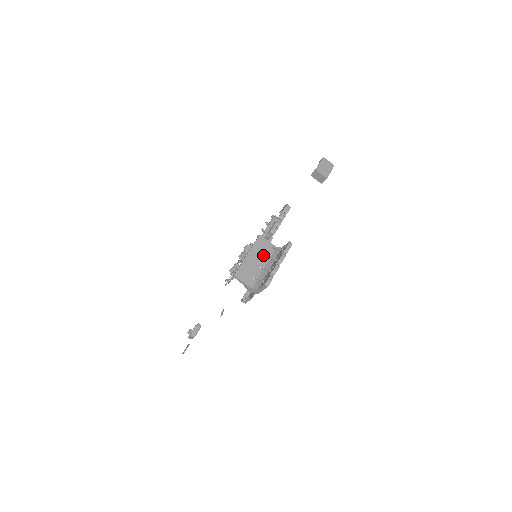
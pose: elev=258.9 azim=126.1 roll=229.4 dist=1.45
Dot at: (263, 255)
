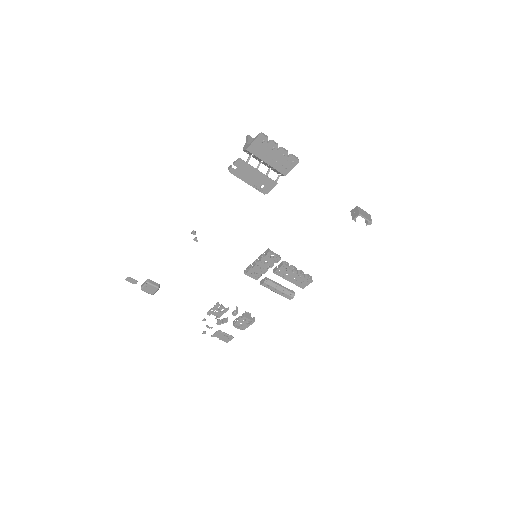
Dot at: occluded
